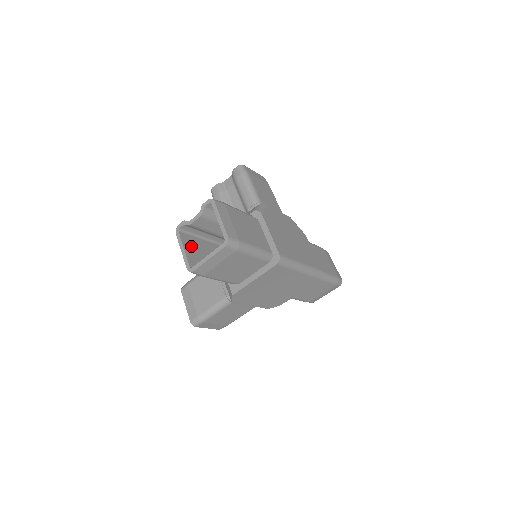
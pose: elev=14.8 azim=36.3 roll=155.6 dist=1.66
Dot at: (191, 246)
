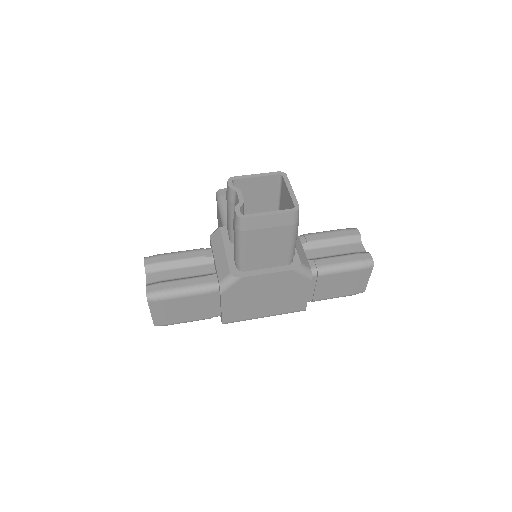
Dot at: occluded
